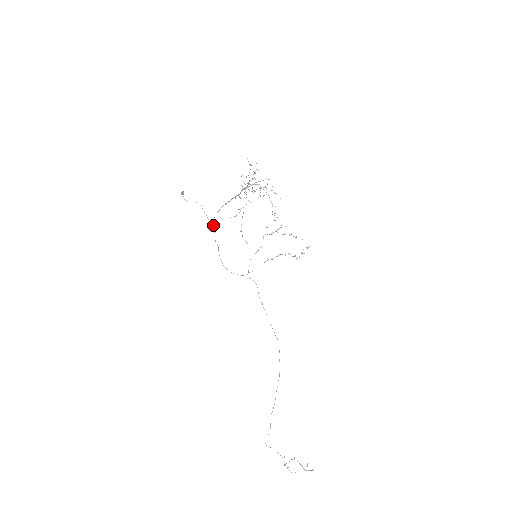
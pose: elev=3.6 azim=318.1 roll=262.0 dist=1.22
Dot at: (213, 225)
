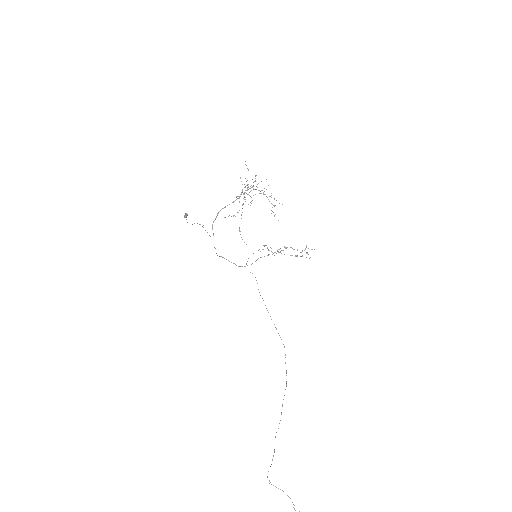
Dot at: (213, 234)
